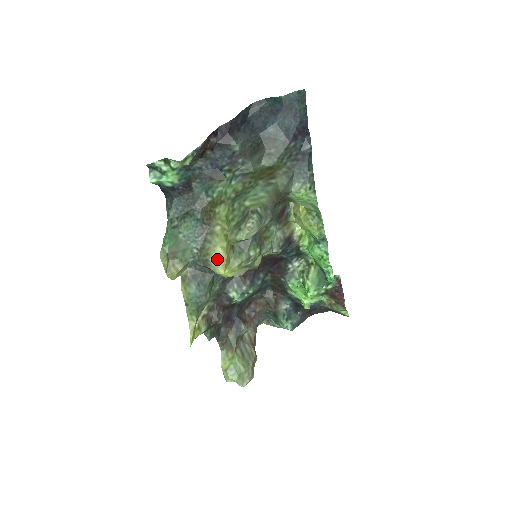
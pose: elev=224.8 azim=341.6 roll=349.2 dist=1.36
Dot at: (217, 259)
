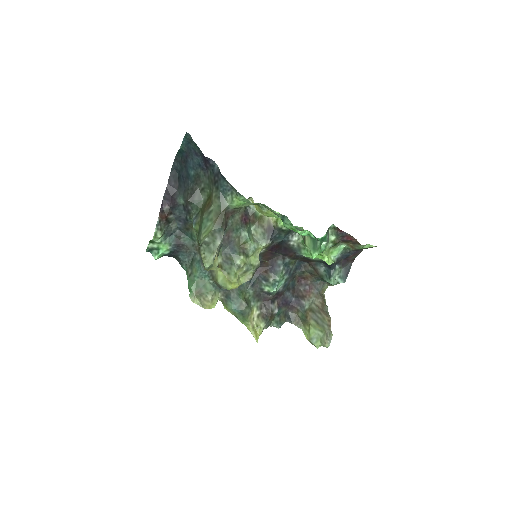
Dot at: (222, 280)
